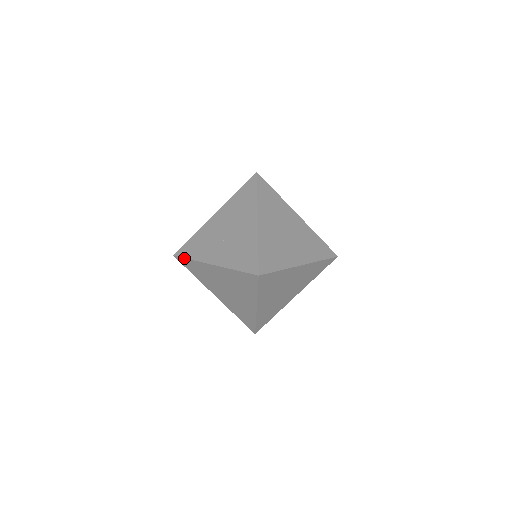
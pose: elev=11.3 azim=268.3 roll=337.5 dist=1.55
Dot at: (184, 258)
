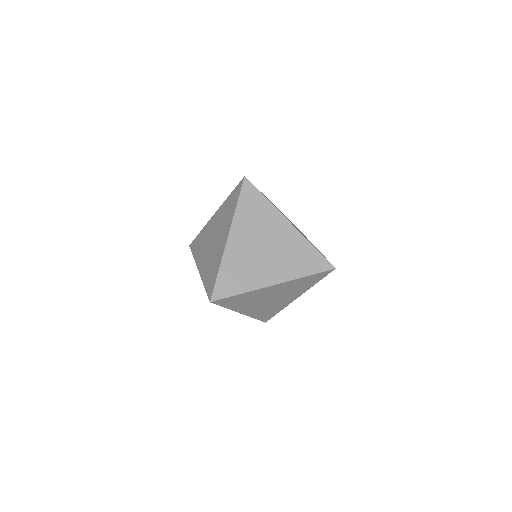
Dot at: (192, 252)
